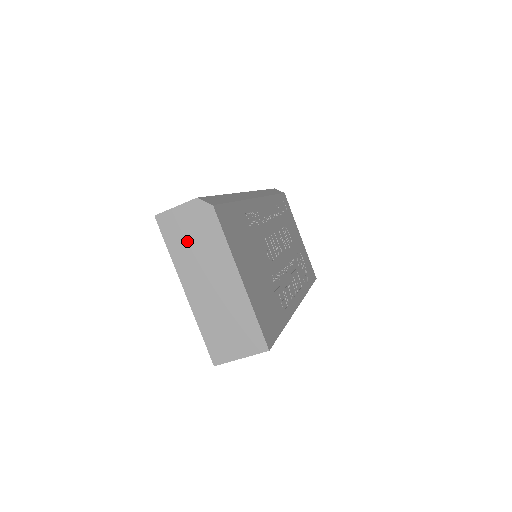
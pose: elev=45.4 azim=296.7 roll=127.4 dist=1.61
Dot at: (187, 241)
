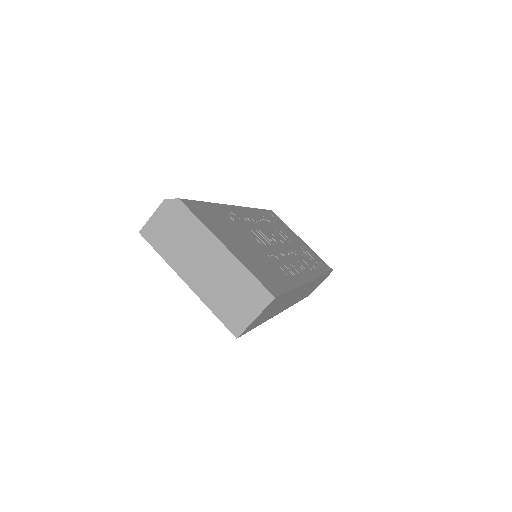
Dot at: (171, 239)
